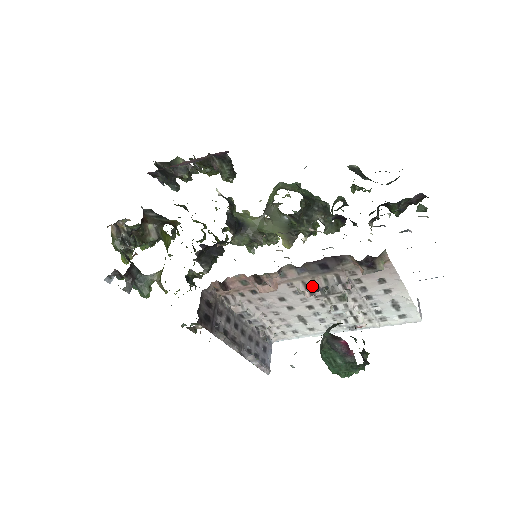
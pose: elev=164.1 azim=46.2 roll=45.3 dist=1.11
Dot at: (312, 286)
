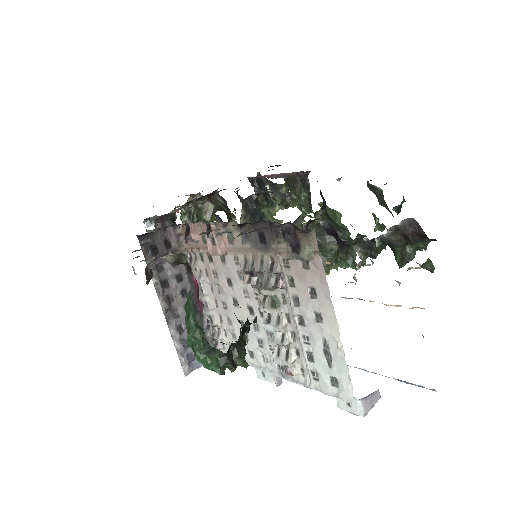
Dot at: (250, 266)
